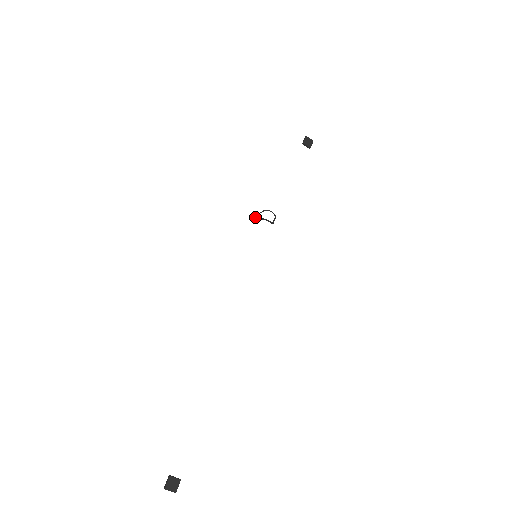
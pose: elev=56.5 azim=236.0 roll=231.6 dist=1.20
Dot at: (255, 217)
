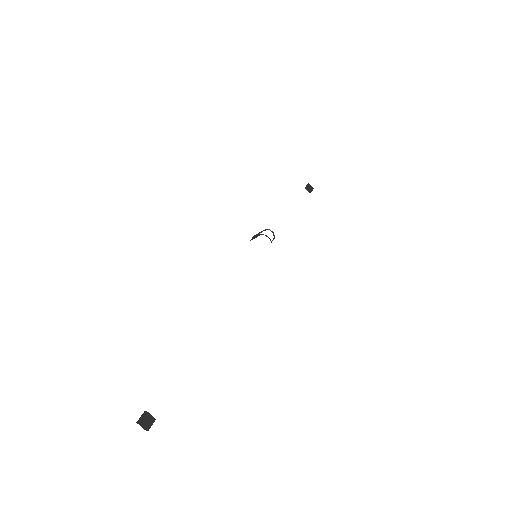
Dot at: (256, 235)
